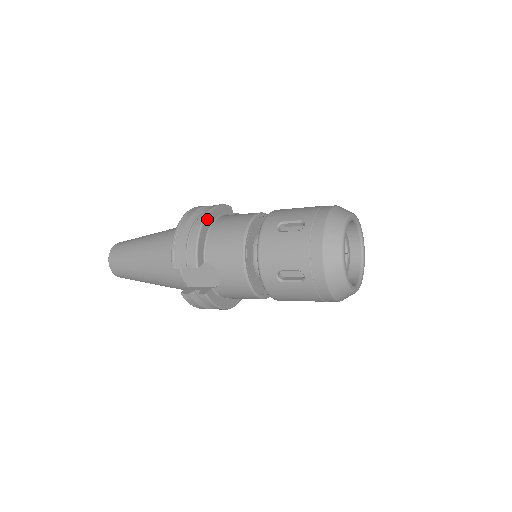
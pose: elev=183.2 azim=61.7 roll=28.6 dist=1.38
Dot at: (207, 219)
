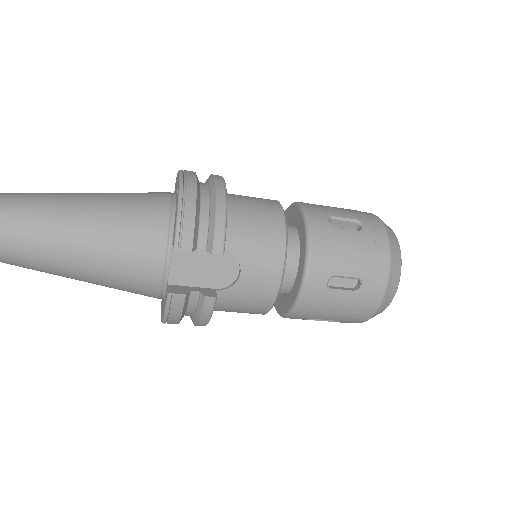
Dot at: (225, 189)
